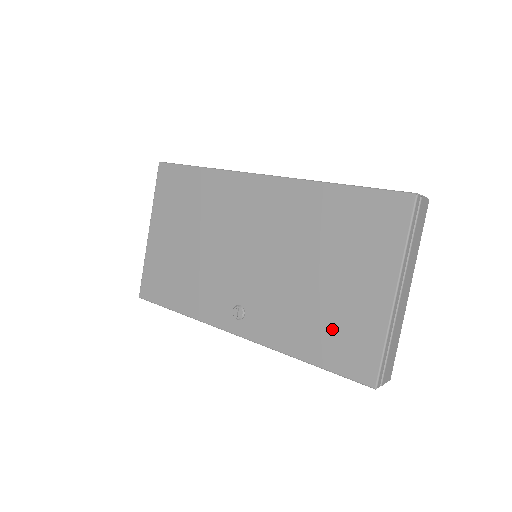
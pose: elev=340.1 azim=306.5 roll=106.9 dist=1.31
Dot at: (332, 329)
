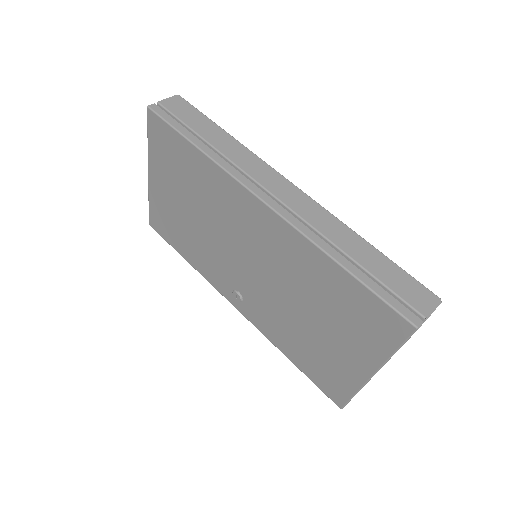
Dot at: (314, 359)
